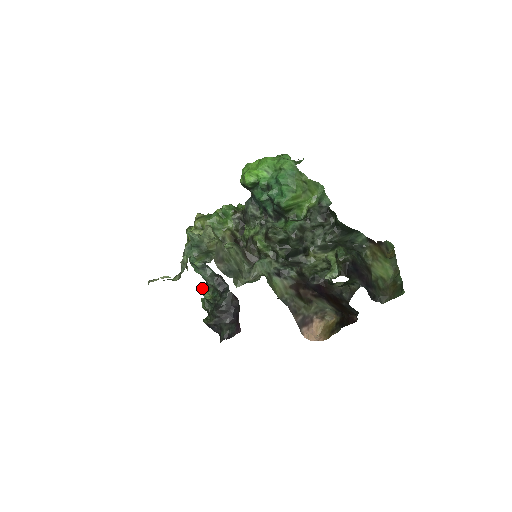
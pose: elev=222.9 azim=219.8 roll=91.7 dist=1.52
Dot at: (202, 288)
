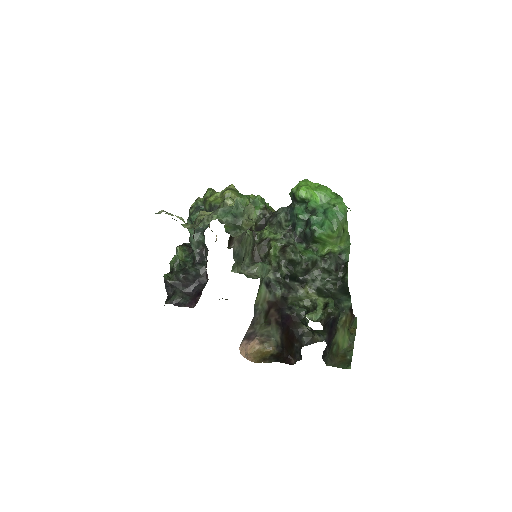
Dot at: (180, 246)
